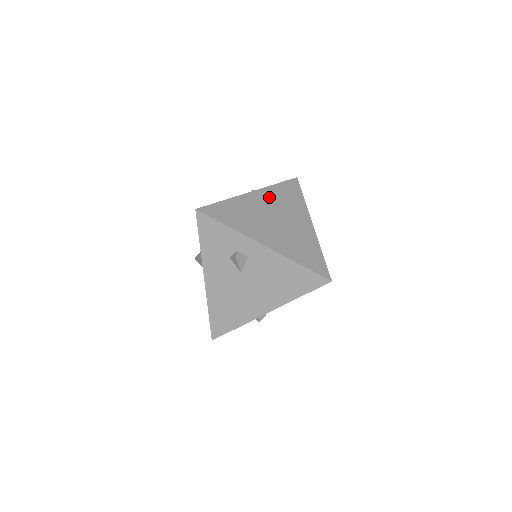
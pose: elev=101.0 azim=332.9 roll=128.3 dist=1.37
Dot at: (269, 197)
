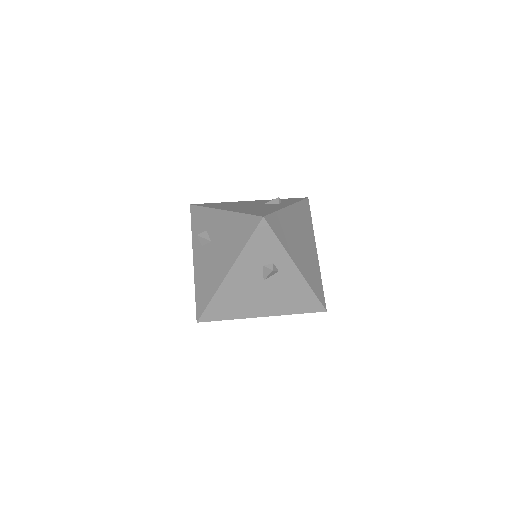
Dot at: (297, 215)
